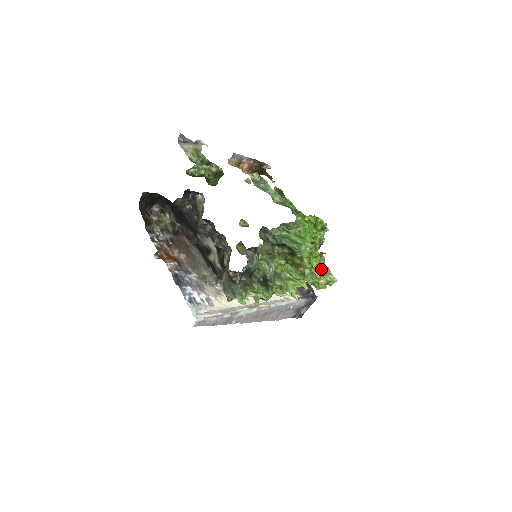
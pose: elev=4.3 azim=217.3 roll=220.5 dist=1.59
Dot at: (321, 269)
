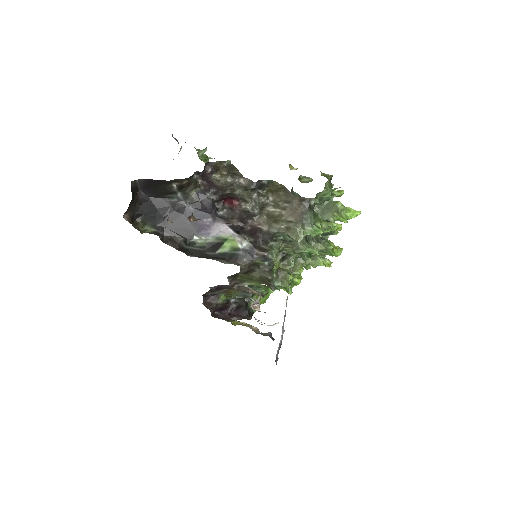
Dot at: occluded
